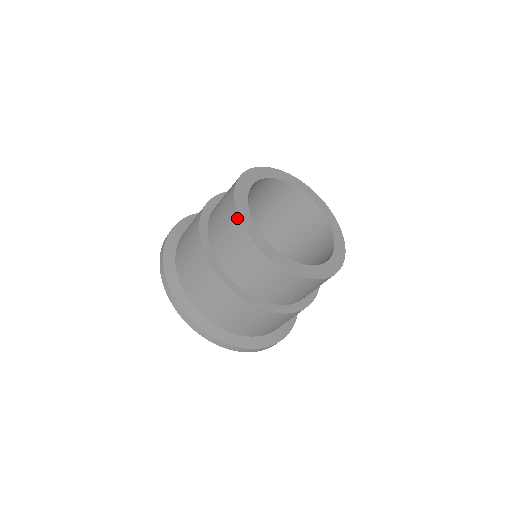
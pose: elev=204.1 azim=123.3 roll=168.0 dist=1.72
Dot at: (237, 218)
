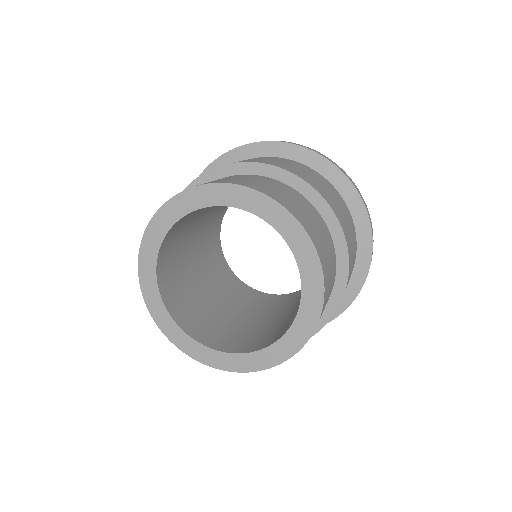
Dot at: (142, 289)
